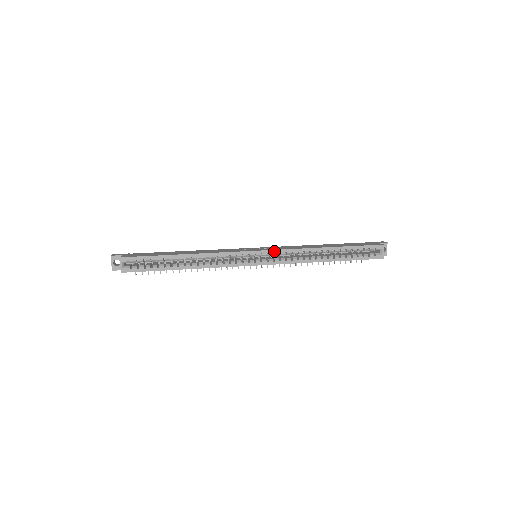
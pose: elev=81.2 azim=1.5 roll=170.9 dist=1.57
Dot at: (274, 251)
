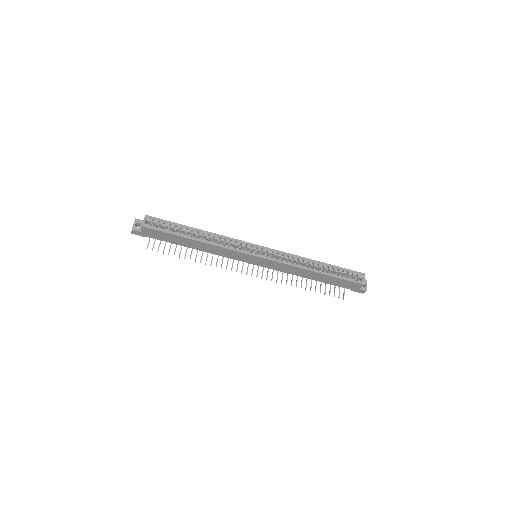
Dot at: (273, 250)
